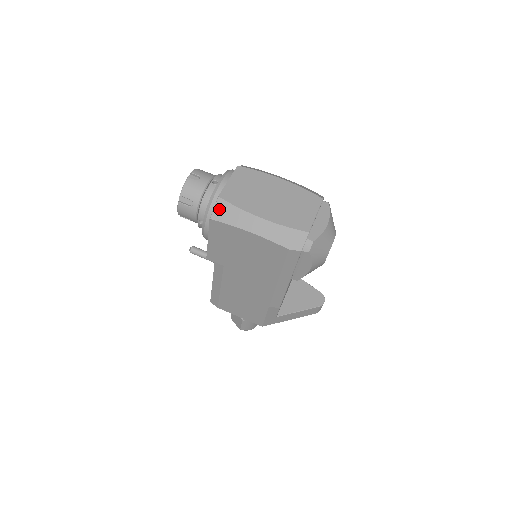
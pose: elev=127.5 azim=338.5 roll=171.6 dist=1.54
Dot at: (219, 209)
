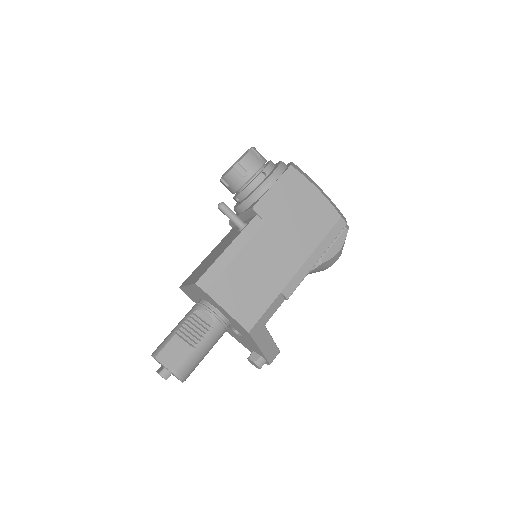
Dot at: (295, 166)
